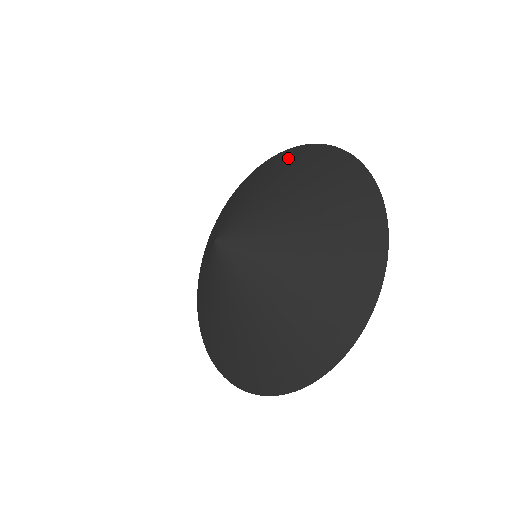
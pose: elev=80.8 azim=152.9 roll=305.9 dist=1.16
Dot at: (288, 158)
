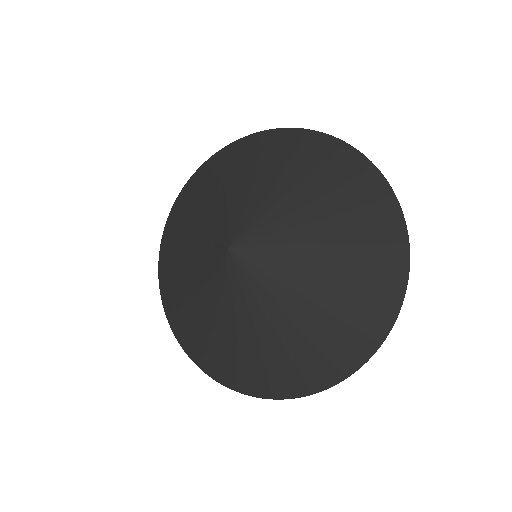
Dot at: (328, 156)
